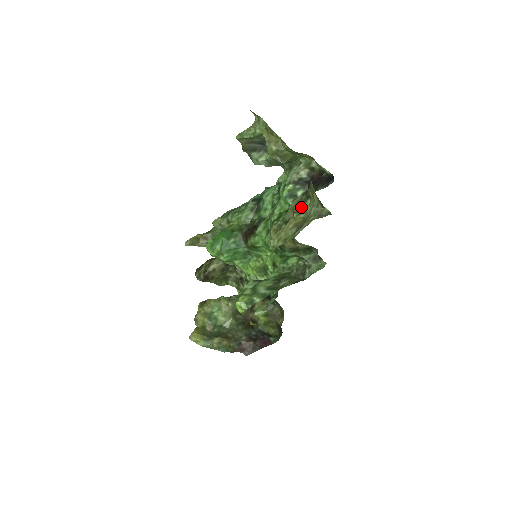
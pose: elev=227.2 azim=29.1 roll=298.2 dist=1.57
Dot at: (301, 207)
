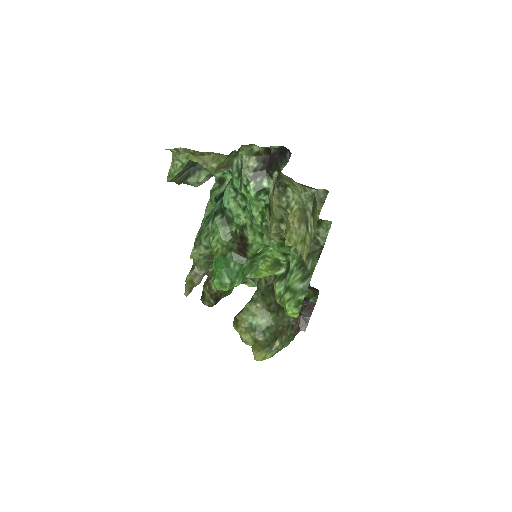
Dot at: (286, 200)
